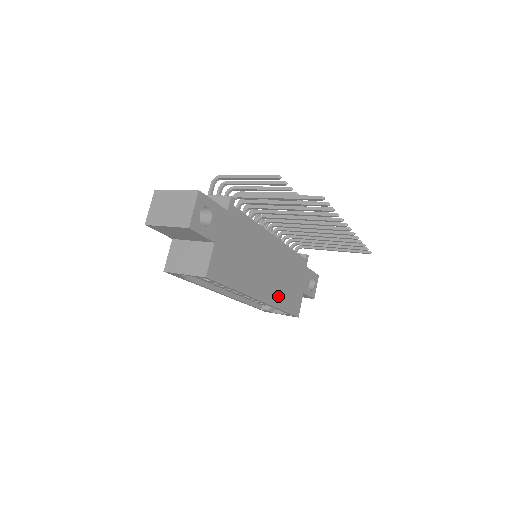
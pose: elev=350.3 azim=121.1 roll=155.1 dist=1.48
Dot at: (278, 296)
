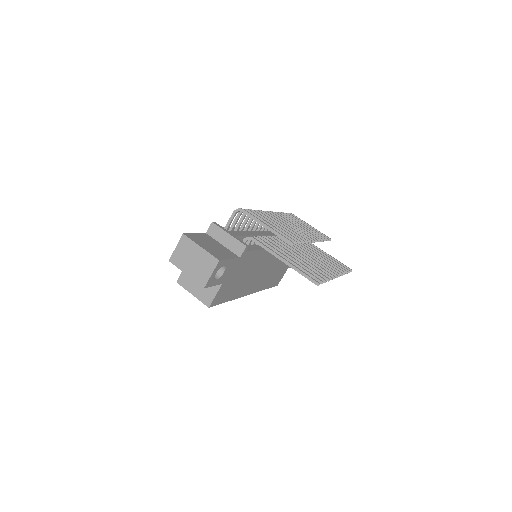
Dot at: (265, 283)
